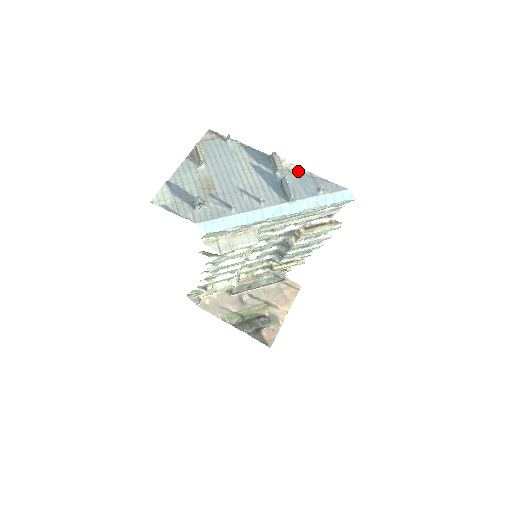
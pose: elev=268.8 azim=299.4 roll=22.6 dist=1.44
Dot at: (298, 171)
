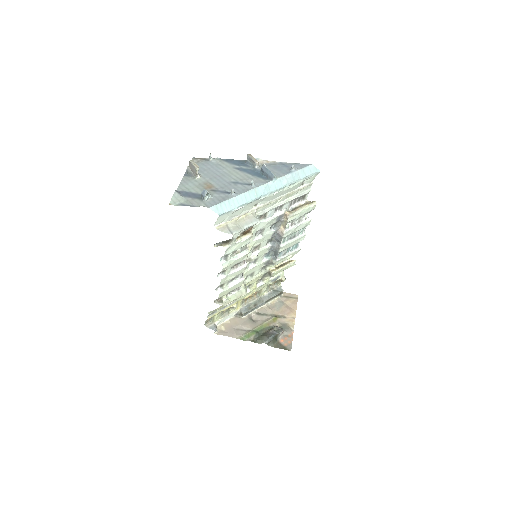
Dot at: (271, 163)
